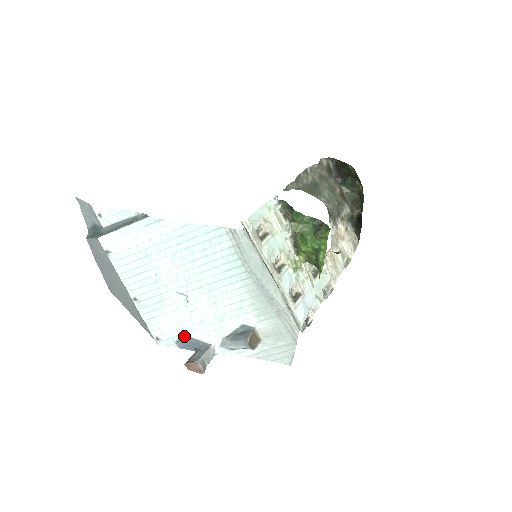
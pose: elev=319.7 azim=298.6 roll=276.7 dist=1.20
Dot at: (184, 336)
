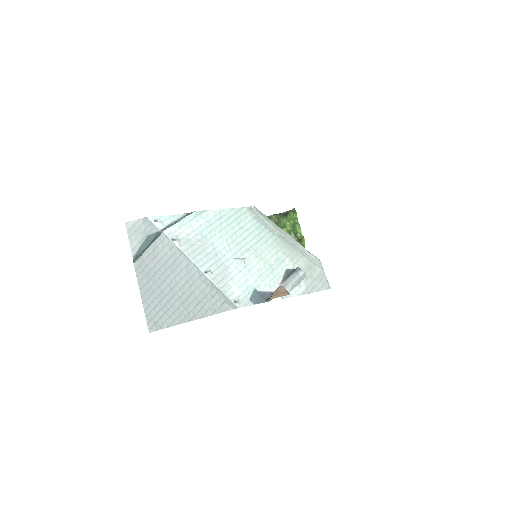
Dot at: (254, 292)
